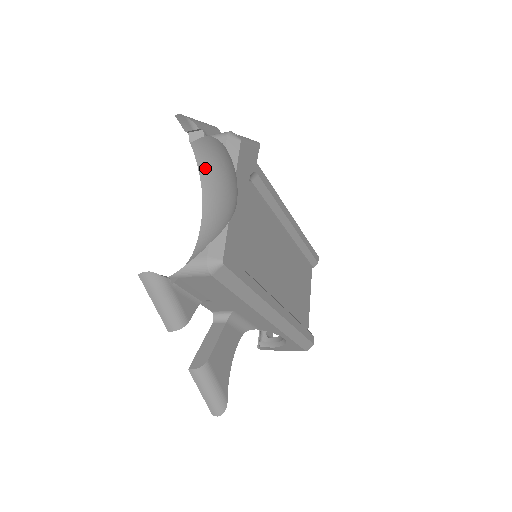
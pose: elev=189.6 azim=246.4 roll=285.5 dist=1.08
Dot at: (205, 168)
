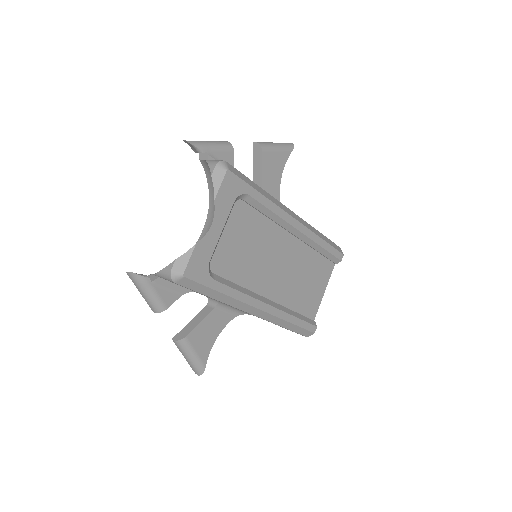
Dot at: (211, 182)
